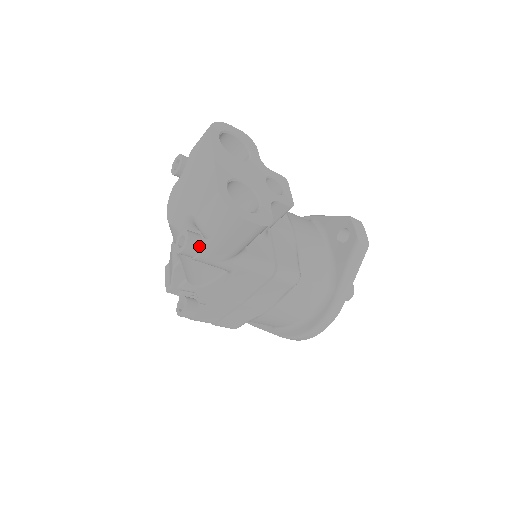
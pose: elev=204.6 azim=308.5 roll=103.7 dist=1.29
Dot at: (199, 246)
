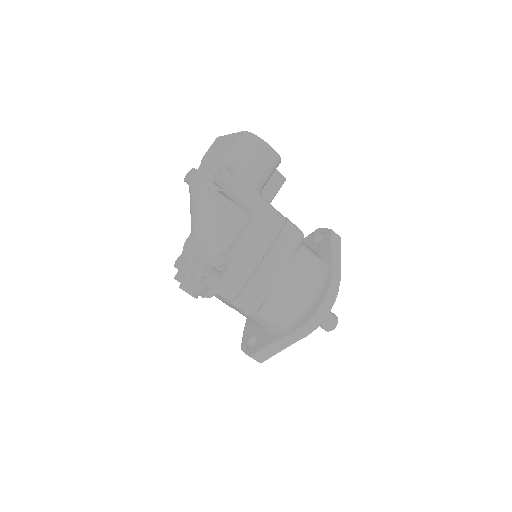
Dot at: (233, 174)
